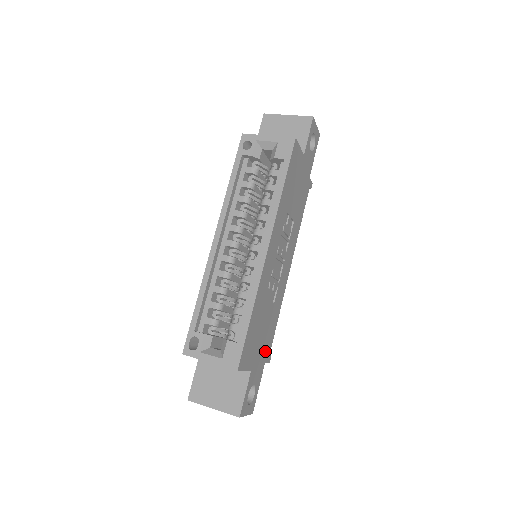
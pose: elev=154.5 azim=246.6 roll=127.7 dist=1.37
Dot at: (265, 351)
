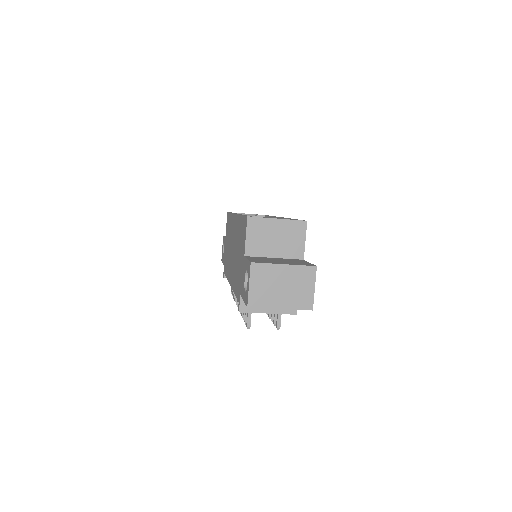
Dot at: occluded
